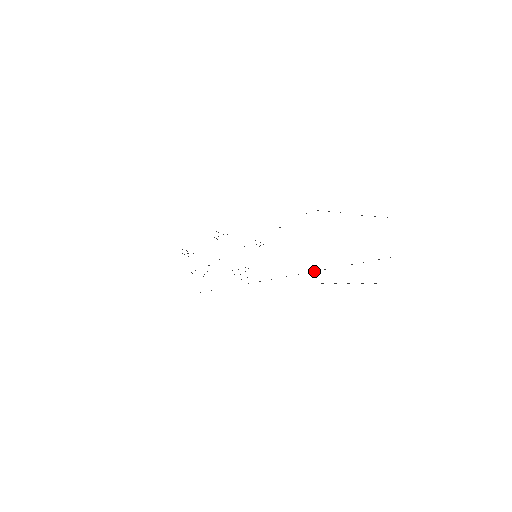
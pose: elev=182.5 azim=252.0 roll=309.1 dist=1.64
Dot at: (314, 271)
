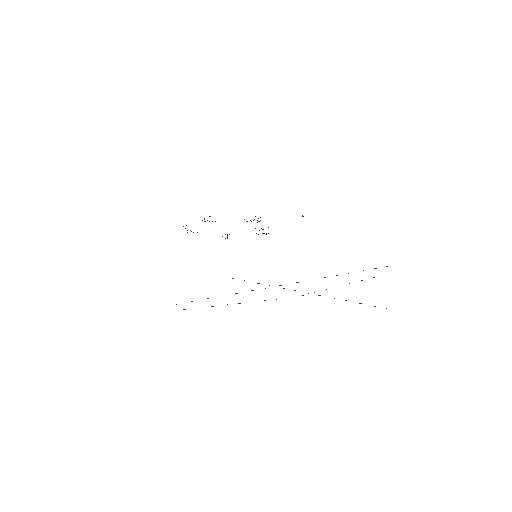
Dot at: occluded
